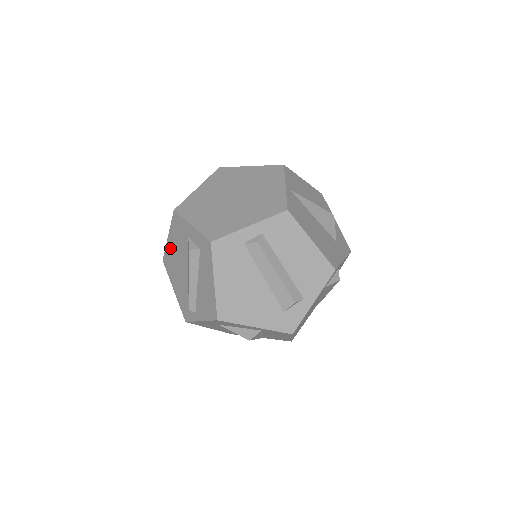
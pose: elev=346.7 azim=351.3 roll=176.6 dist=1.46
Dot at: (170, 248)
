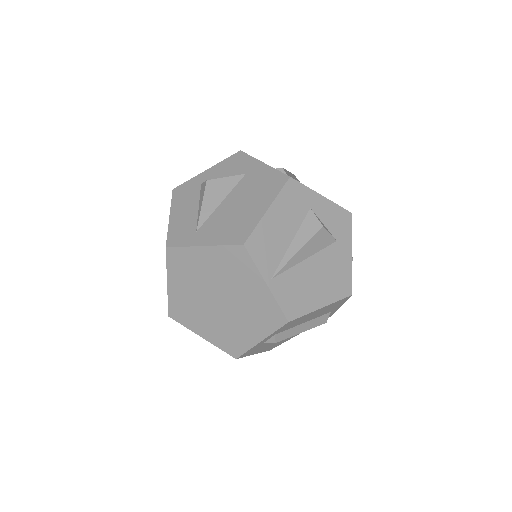
Dot at: occluded
